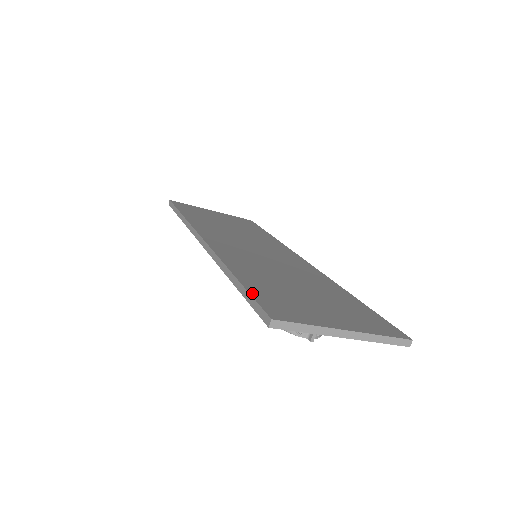
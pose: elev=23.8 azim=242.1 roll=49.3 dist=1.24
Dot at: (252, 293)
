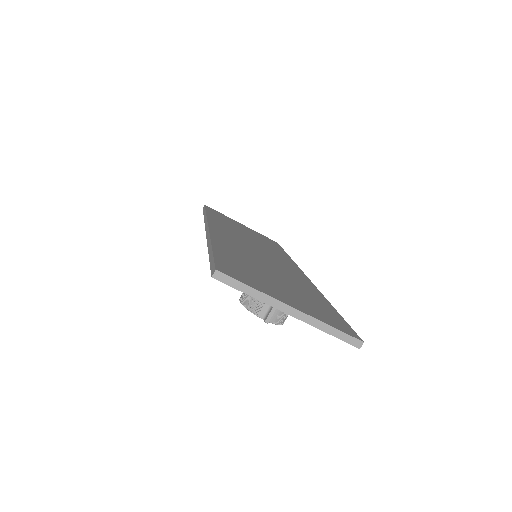
Dot at: (216, 256)
